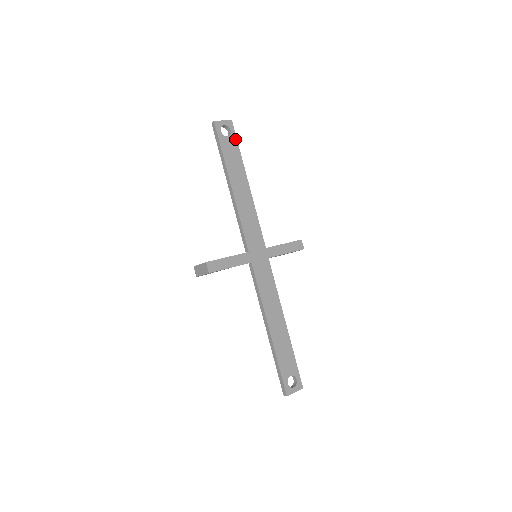
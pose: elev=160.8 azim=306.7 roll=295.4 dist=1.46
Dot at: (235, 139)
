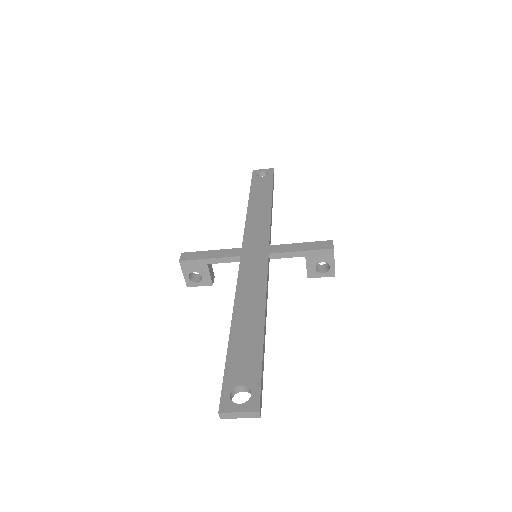
Dot at: (271, 177)
